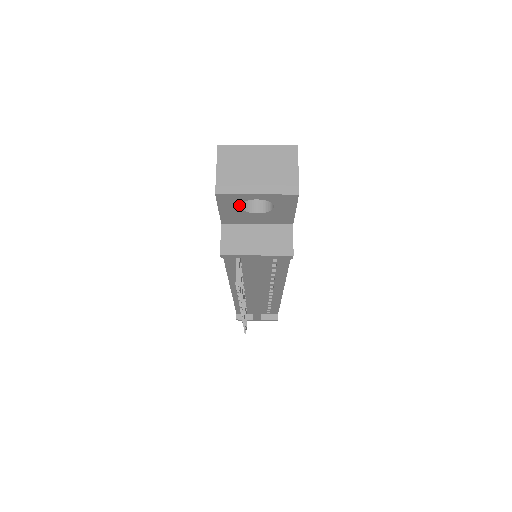
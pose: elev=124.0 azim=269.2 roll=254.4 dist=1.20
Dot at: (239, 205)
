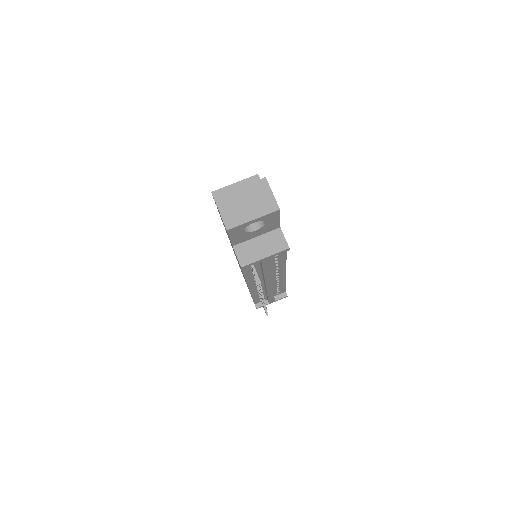
Dot at: (243, 230)
